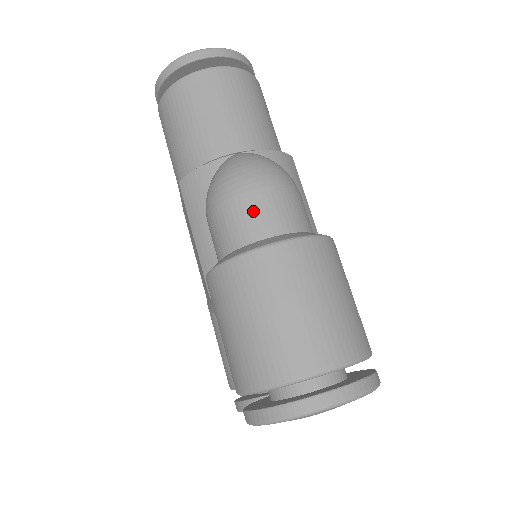
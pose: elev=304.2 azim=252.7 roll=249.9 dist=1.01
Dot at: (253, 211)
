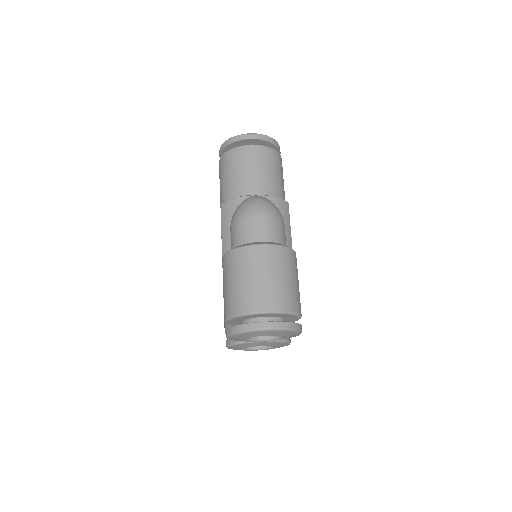
Dot at: (253, 227)
